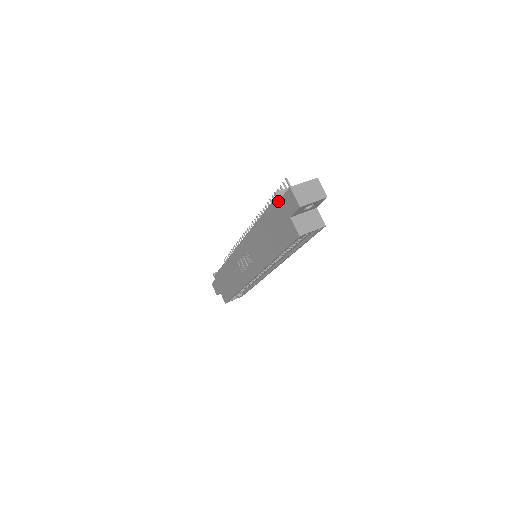
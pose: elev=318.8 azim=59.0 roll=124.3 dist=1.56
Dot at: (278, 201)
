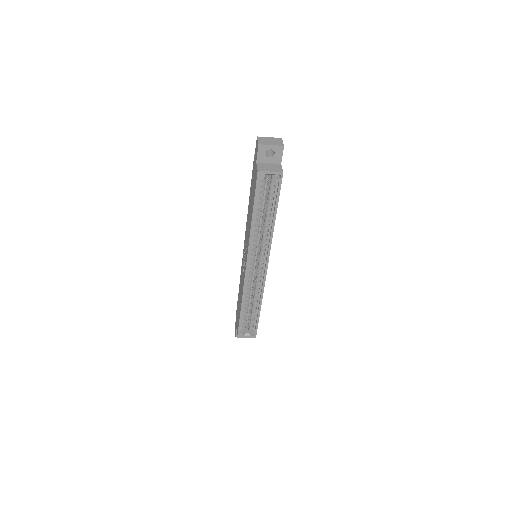
Dot at: (254, 159)
